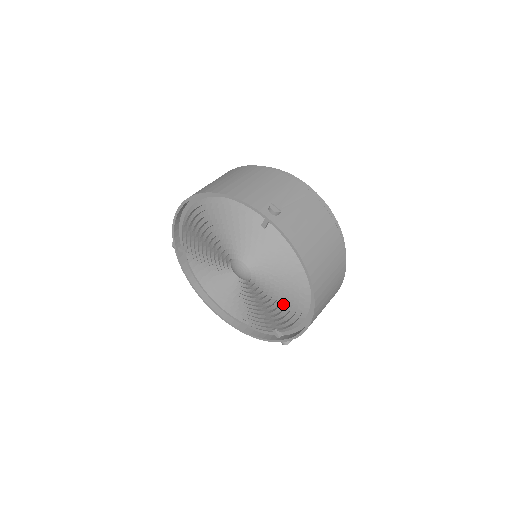
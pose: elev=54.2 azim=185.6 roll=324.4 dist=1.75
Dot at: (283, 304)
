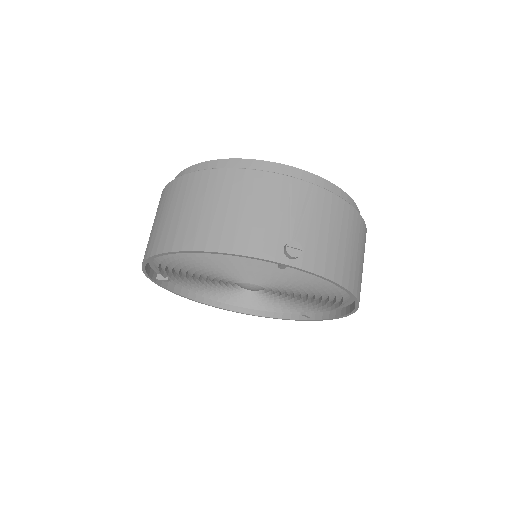
Dot at: (313, 301)
